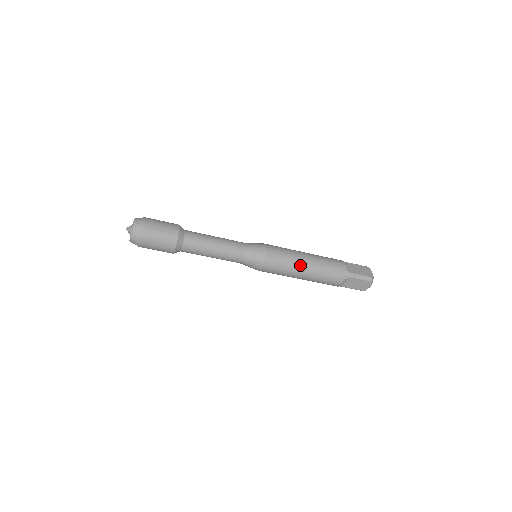
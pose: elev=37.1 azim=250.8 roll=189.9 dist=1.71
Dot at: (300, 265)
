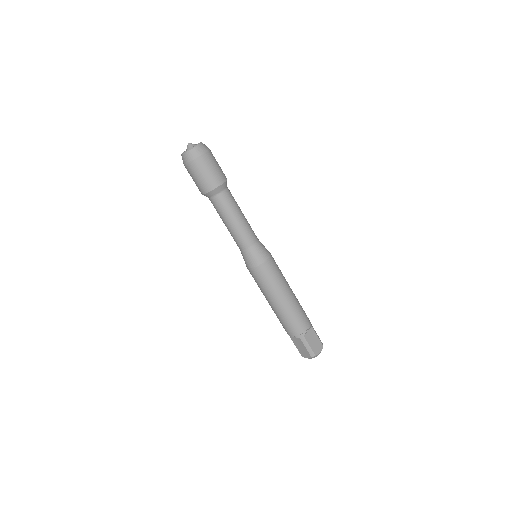
Dot at: (276, 296)
